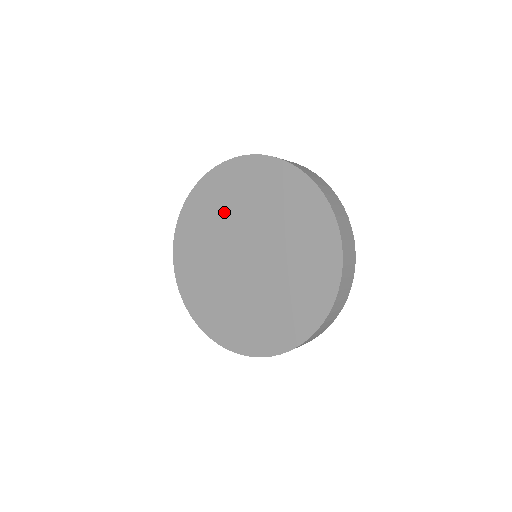
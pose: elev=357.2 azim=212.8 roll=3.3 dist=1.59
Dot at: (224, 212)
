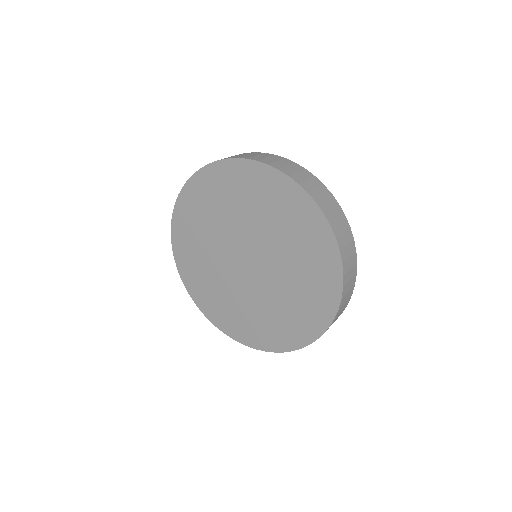
Dot at: (216, 217)
